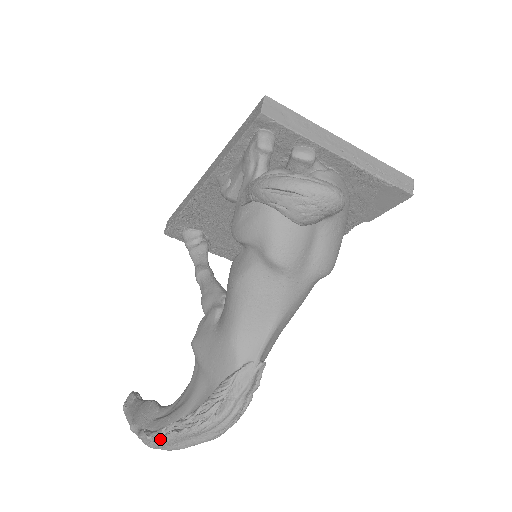
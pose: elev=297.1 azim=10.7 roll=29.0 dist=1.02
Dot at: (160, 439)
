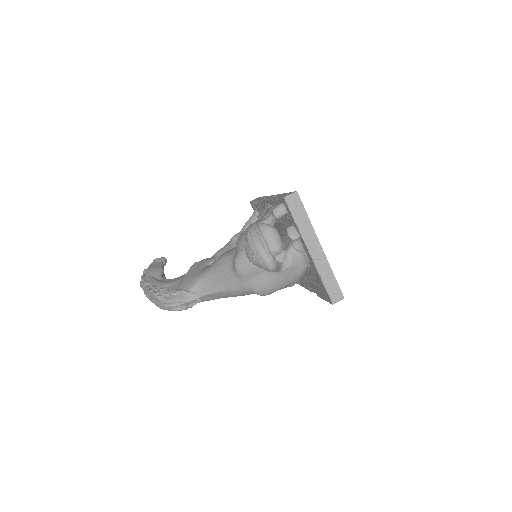
Dot at: (144, 285)
